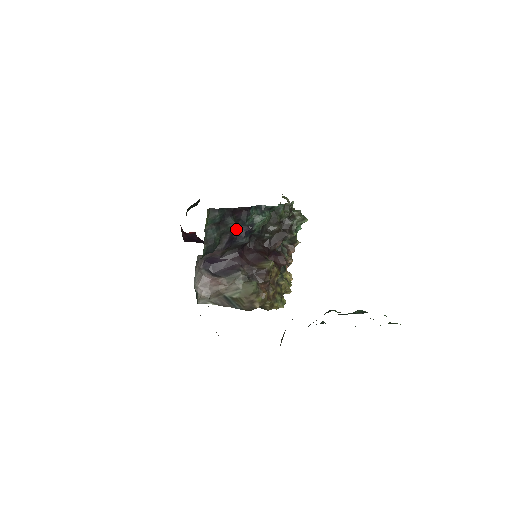
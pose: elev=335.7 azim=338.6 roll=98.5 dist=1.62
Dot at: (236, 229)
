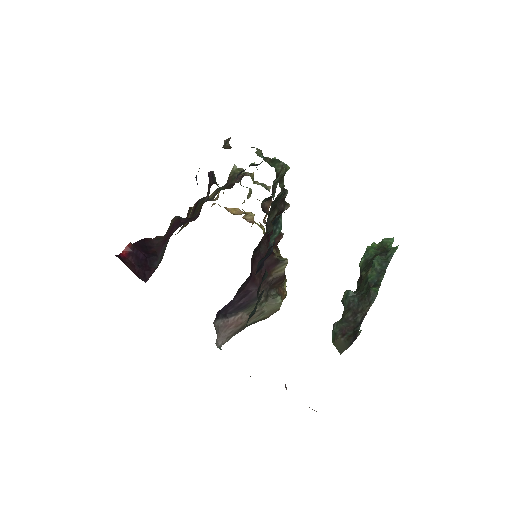
Dot at: (257, 268)
